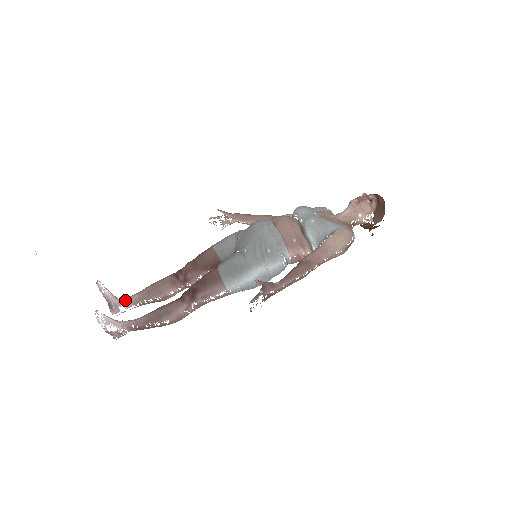
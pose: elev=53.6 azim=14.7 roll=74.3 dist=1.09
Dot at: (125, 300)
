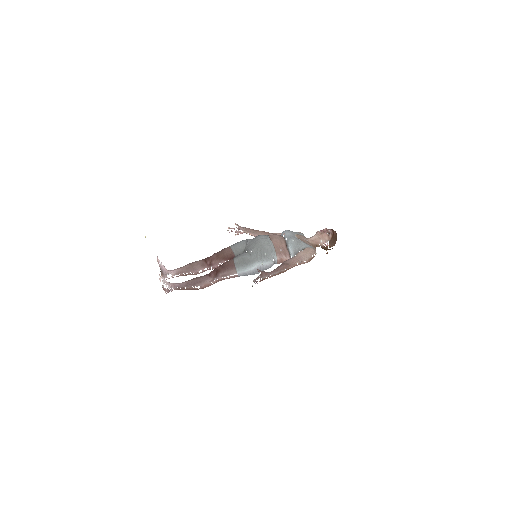
Dot at: (172, 271)
